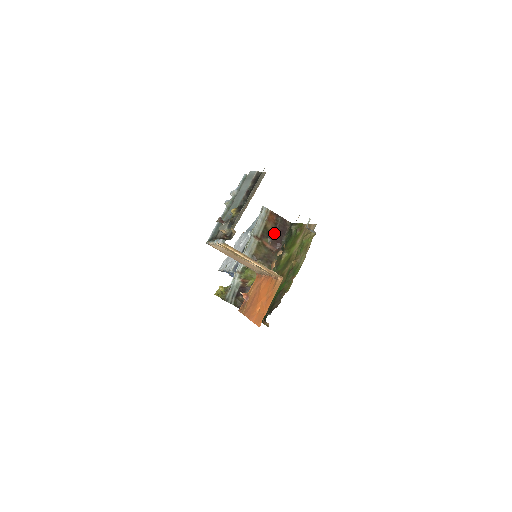
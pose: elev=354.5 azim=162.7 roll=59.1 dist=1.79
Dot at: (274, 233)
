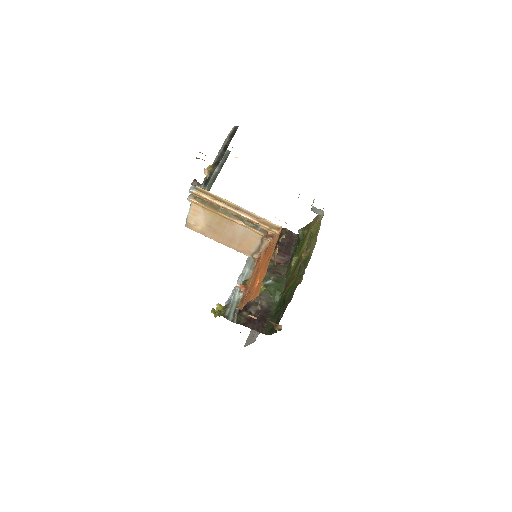
Dot at: (279, 244)
